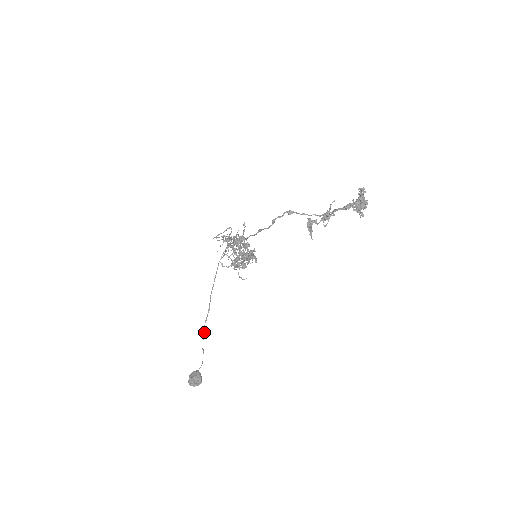
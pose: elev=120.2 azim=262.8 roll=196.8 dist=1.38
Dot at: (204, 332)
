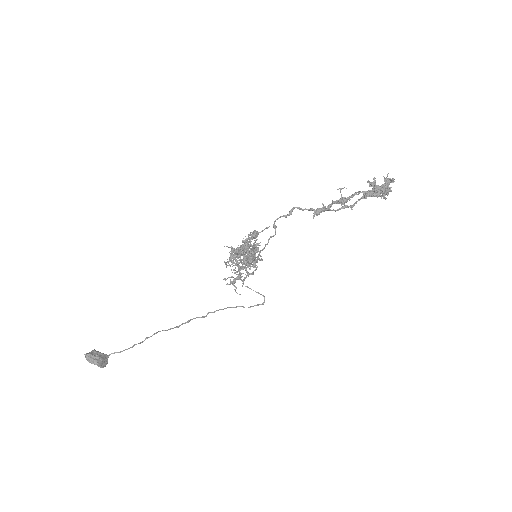
Dot at: (152, 335)
